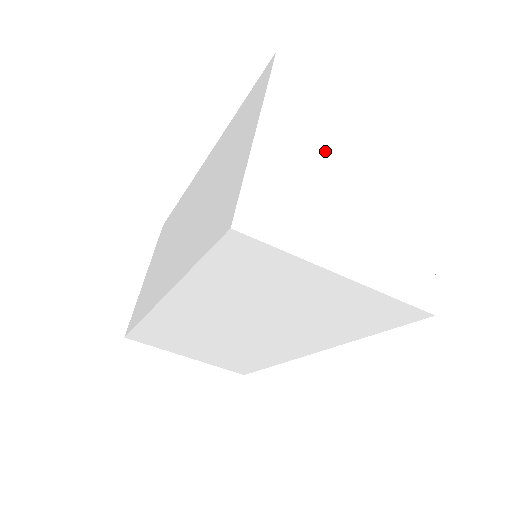
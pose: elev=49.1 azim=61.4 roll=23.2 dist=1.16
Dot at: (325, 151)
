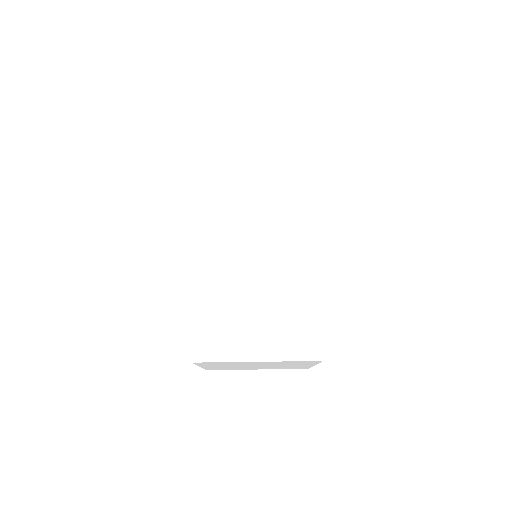
Dot at: occluded
